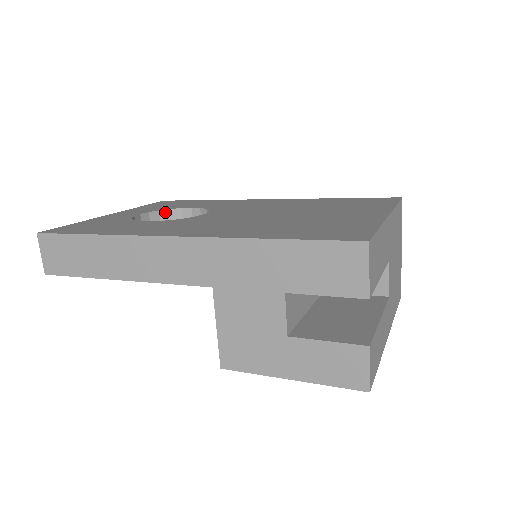
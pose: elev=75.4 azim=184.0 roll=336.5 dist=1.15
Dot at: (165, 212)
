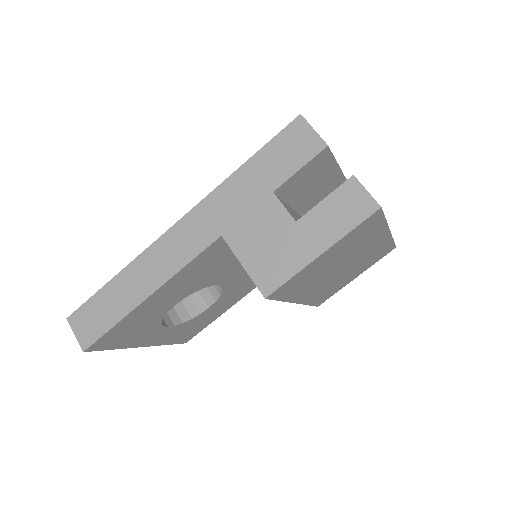
Dot at: occluded
